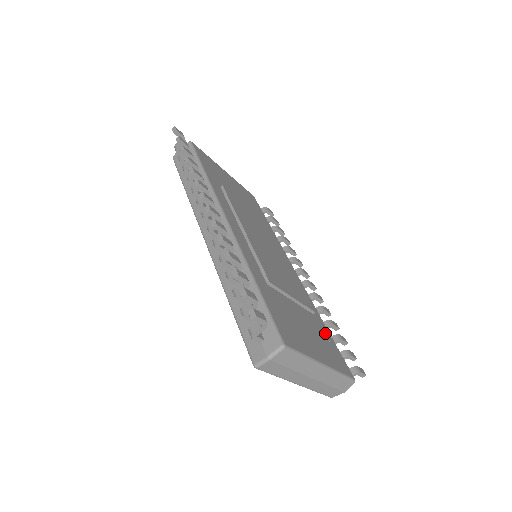
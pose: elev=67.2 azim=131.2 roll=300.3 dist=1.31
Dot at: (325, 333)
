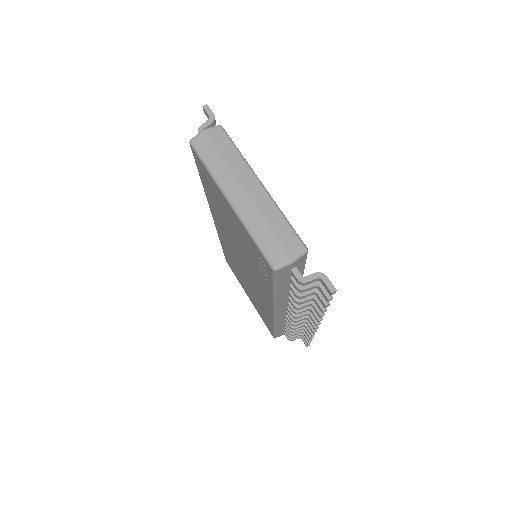
Dot at: occluded
